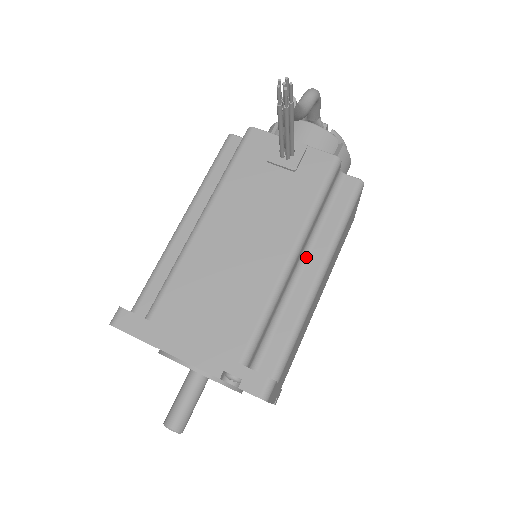
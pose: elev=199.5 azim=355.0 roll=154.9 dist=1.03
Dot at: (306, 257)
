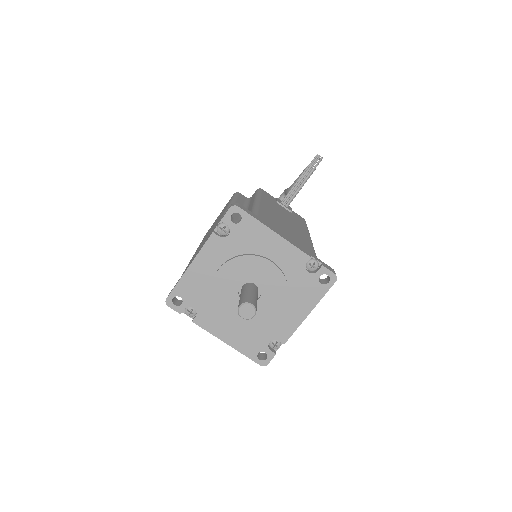
Dot at: occluded
